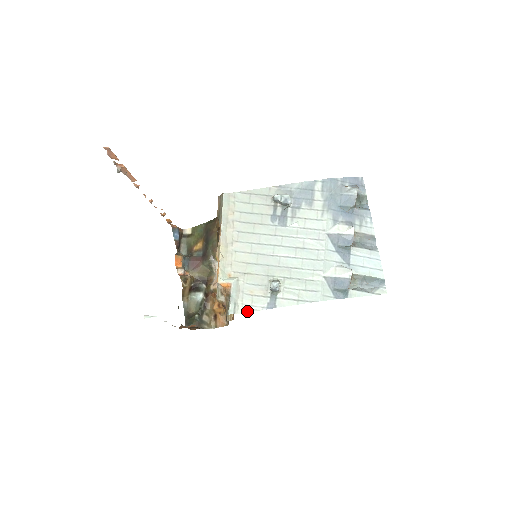
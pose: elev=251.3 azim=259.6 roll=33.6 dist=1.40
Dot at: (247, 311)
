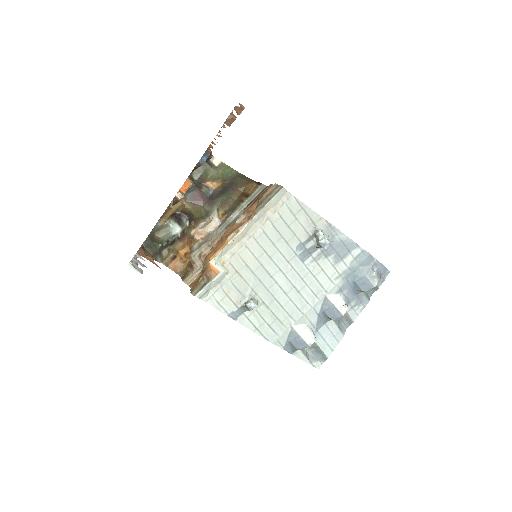
Dot at: (211, 304)
